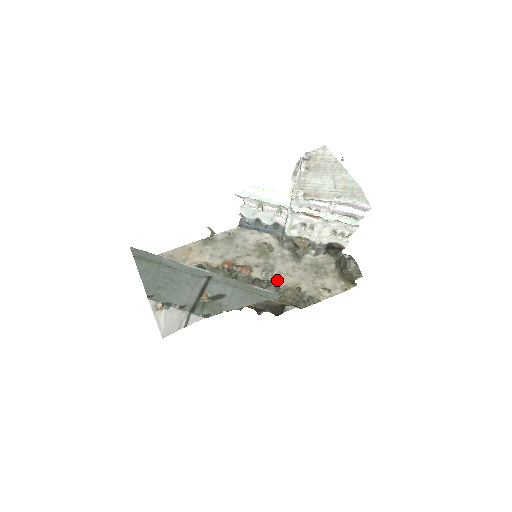
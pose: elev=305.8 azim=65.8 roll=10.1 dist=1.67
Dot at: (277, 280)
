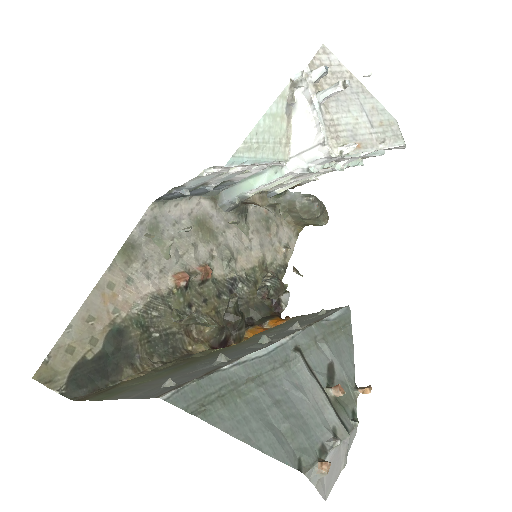
Dot at: (242, 264)
